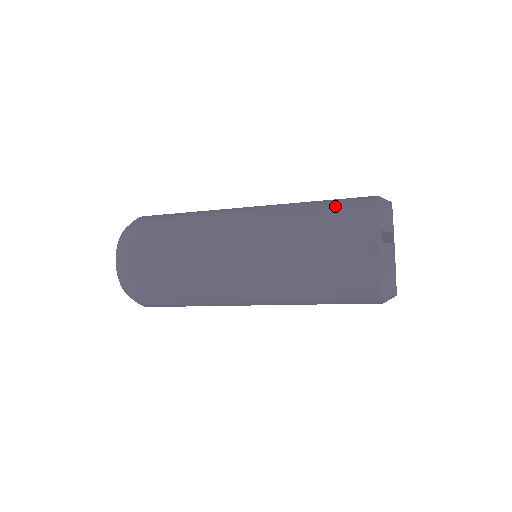
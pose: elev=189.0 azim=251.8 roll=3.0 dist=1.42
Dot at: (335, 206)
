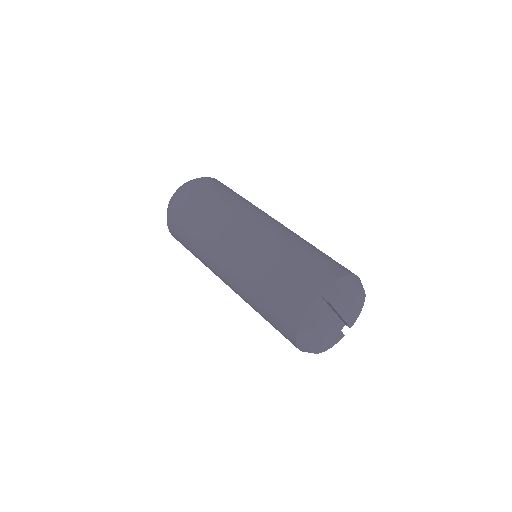
Dot at: (315, 258)
